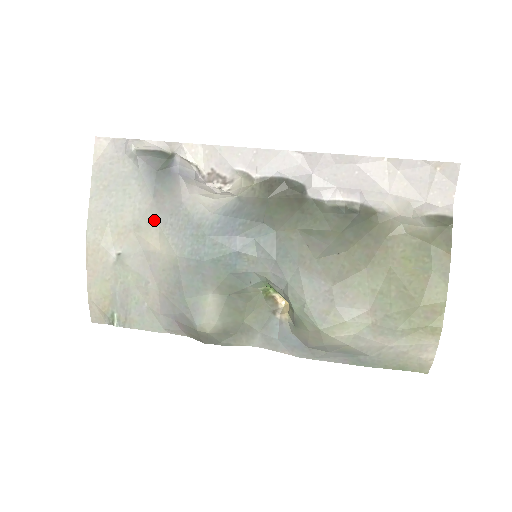
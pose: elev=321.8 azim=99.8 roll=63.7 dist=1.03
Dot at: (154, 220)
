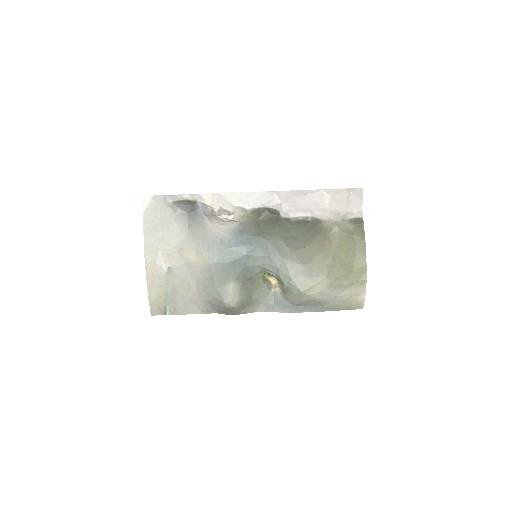
Dot at: (191, 243)
